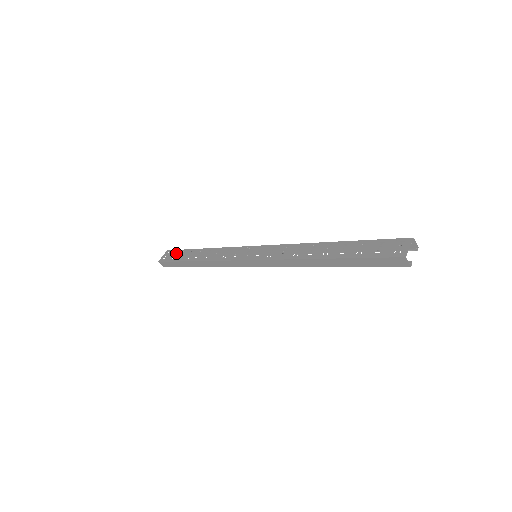
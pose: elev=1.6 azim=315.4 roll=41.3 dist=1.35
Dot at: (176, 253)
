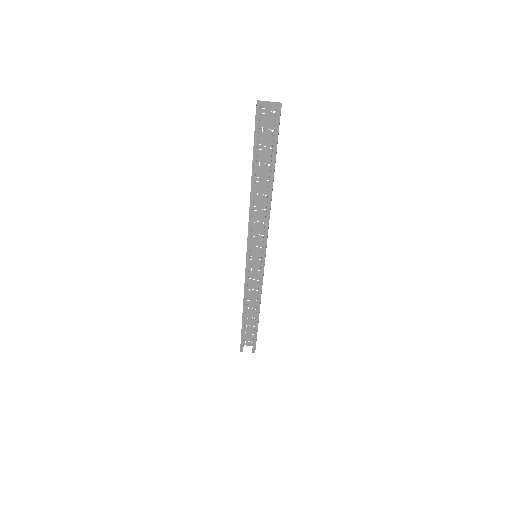
Dot at: (252, 333)
